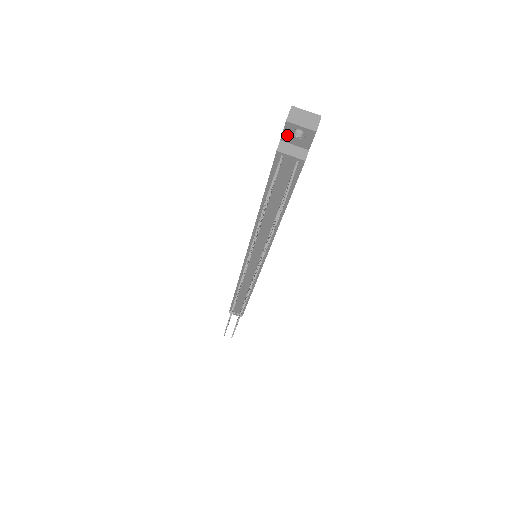
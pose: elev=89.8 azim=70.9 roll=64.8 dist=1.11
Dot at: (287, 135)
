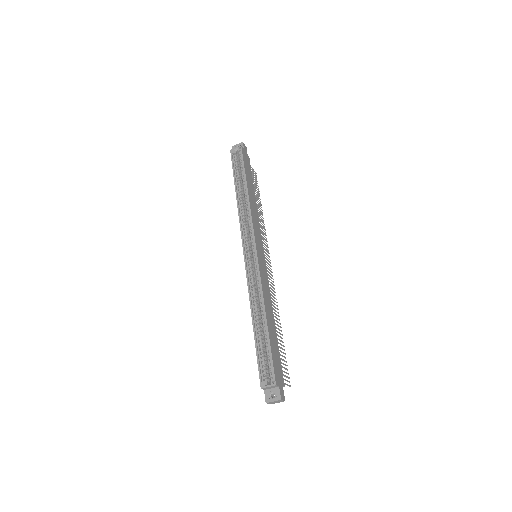
Dot at: occluded
